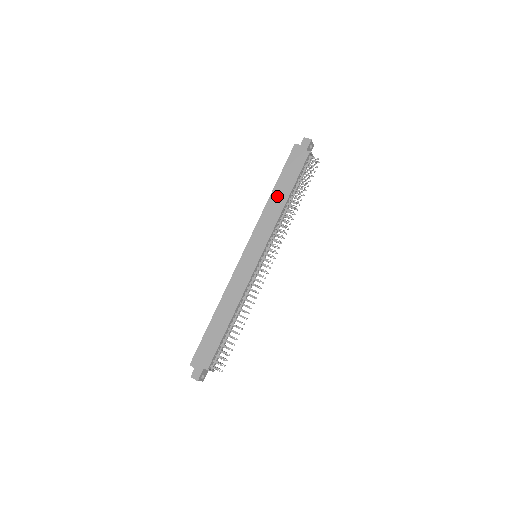
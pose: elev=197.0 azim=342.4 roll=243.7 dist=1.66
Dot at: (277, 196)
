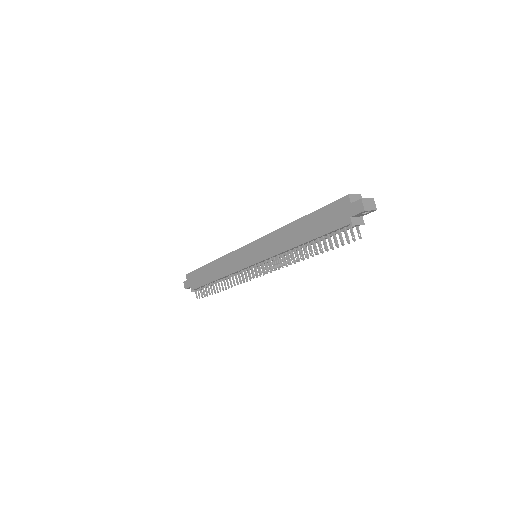
Dot at: (295, 231)
